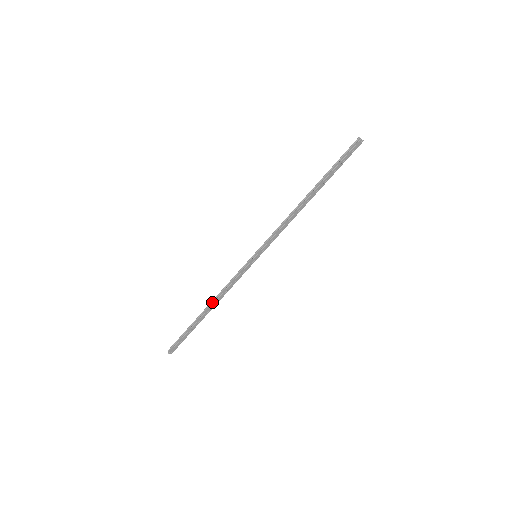
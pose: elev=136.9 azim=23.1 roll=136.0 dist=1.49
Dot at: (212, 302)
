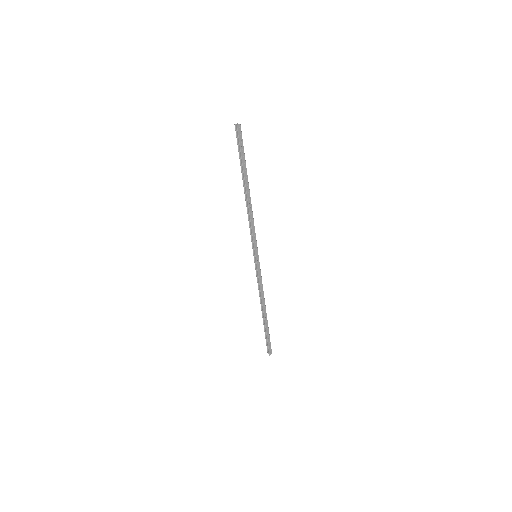
Dot at: (261, 305)
